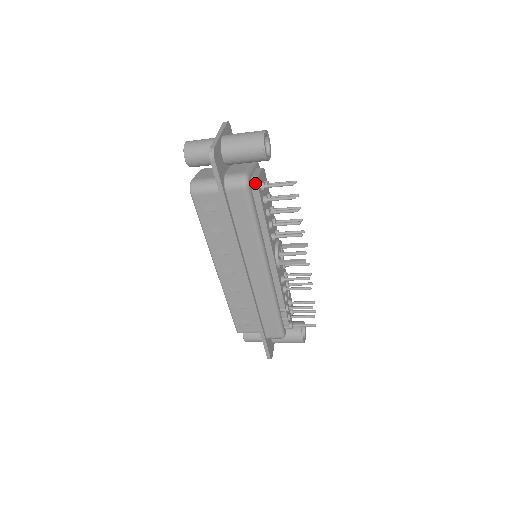
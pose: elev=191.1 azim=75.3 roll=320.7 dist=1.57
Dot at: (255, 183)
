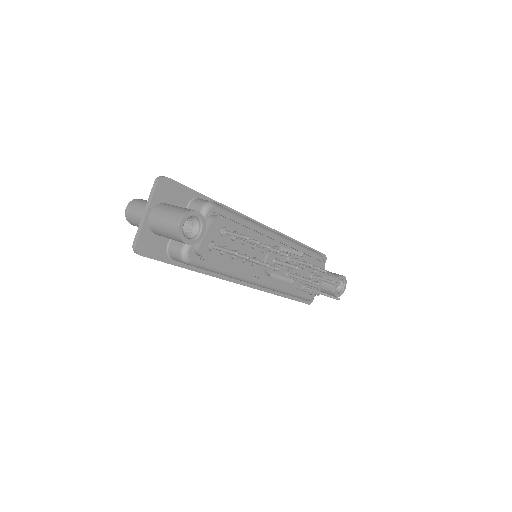
Dot at: (198, 253)
